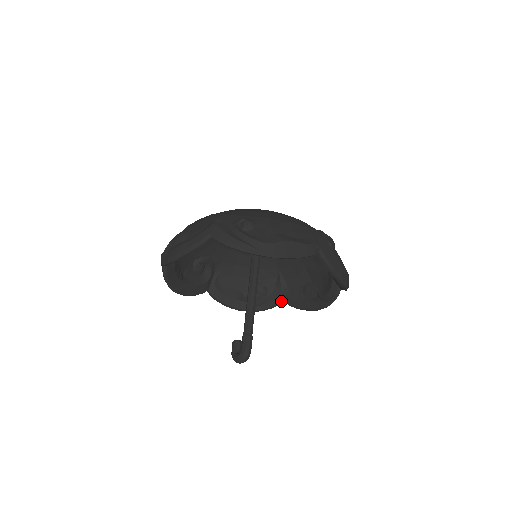
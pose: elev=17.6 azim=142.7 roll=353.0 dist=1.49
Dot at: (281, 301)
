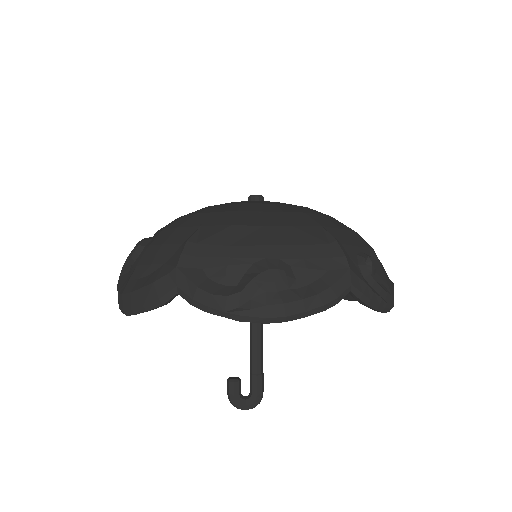
Dot at: occluded
